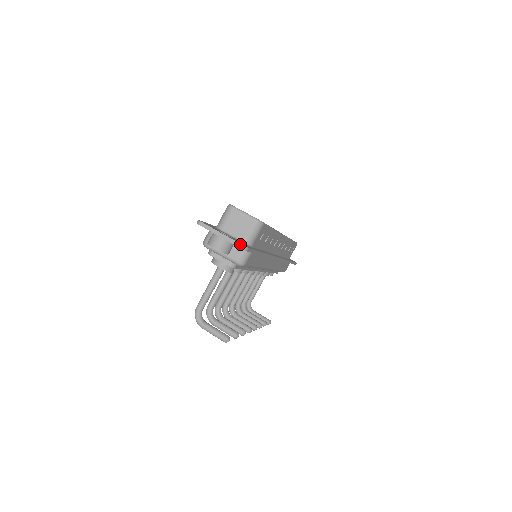
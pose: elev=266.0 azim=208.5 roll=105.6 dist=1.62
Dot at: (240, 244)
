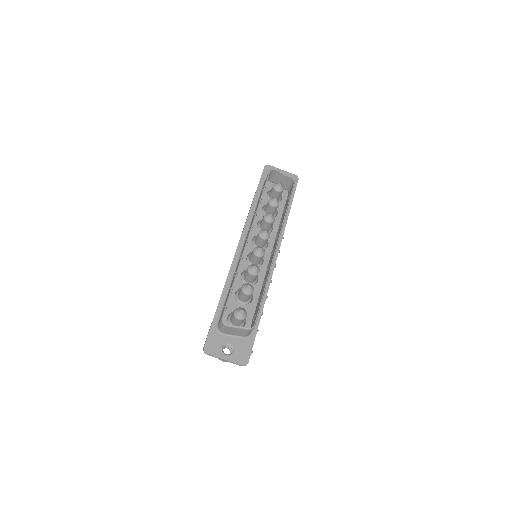
Dot at: (241, 365)
